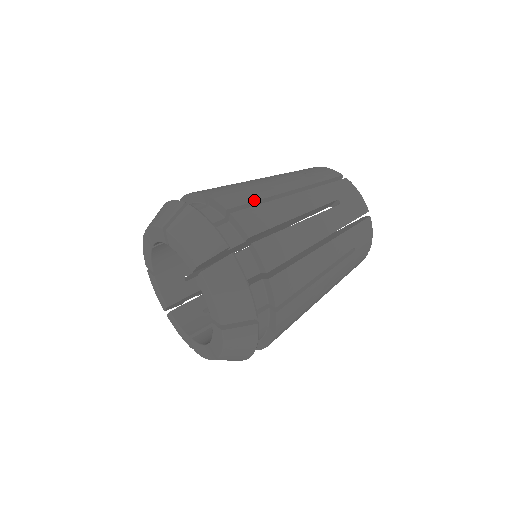
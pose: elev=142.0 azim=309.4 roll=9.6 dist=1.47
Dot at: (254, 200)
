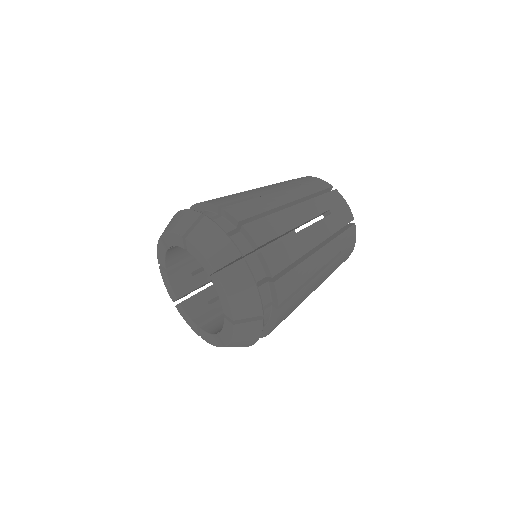
Dot at: (260, 212)
